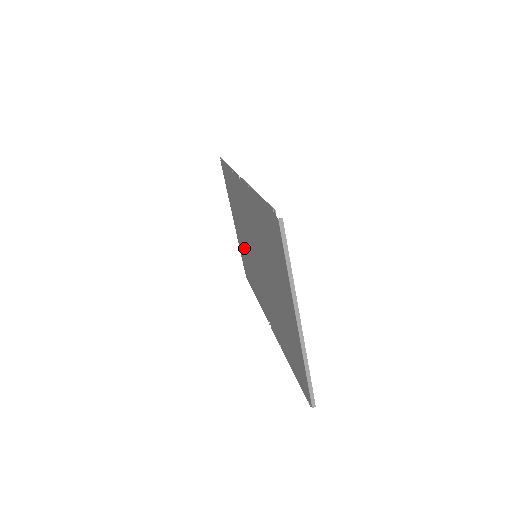
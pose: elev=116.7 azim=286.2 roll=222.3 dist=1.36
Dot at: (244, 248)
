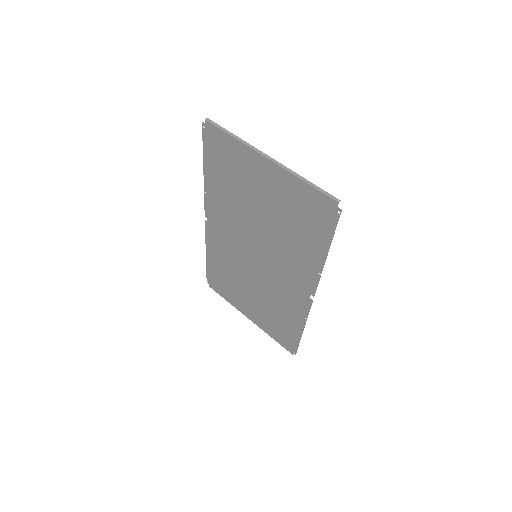
Dot at: (263, 307)
